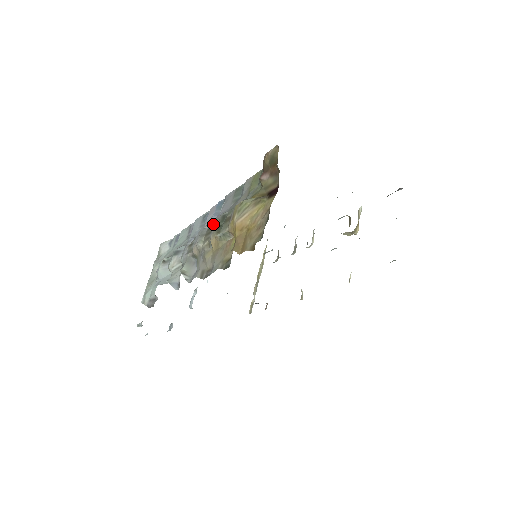
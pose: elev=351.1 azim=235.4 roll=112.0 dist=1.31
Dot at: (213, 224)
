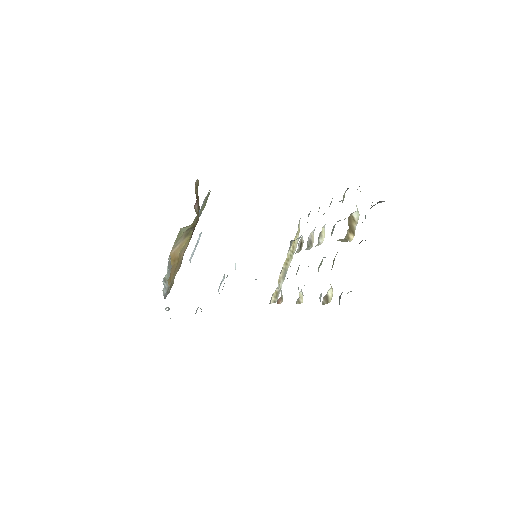
Dot at: occluded
